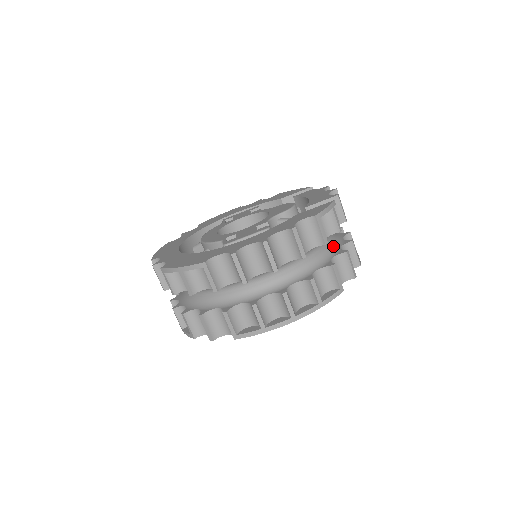
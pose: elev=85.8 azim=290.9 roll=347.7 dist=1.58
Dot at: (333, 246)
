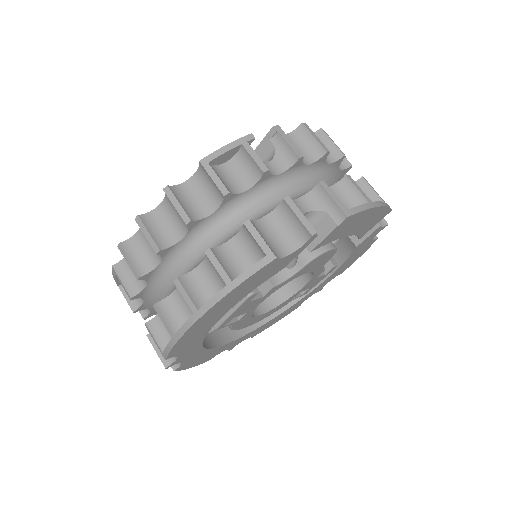
Dot at: occluded
